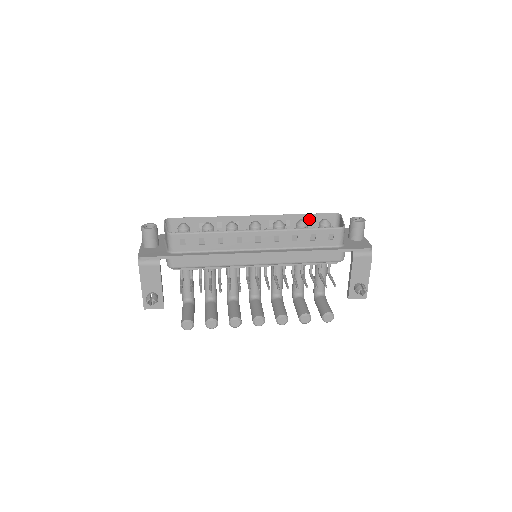
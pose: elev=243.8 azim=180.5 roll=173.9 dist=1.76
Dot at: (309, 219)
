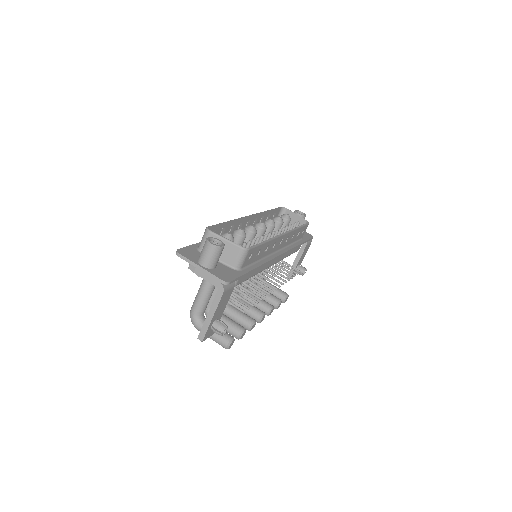
Dot at: (271, 214)
